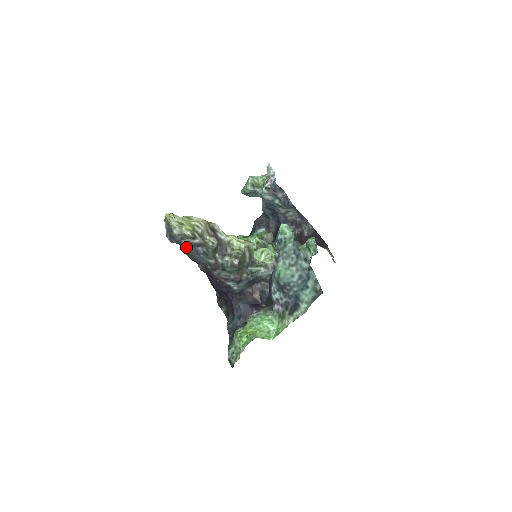
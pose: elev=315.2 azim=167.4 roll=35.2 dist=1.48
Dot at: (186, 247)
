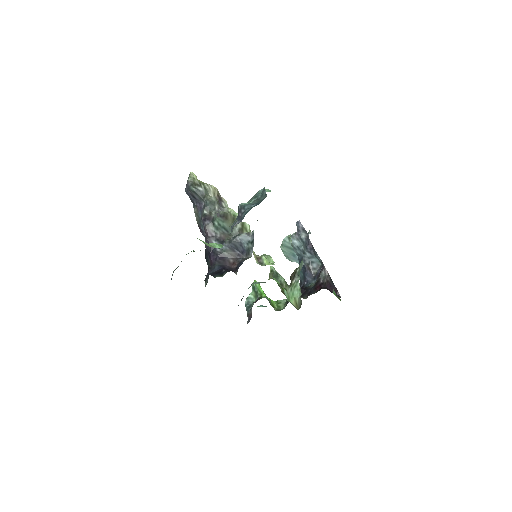
Dot at: (196, 205)
